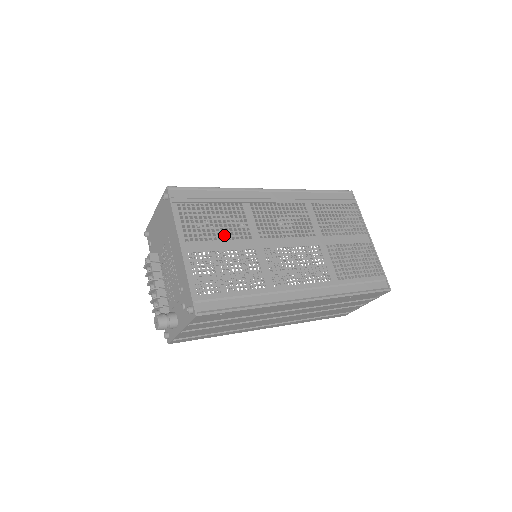
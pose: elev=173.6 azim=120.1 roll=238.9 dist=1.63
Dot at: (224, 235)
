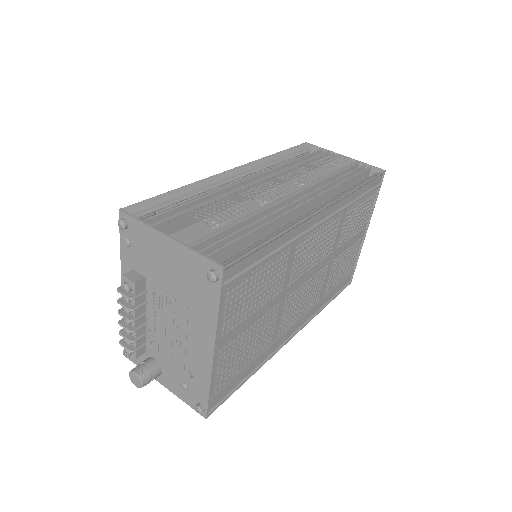
Dot at: occluded
